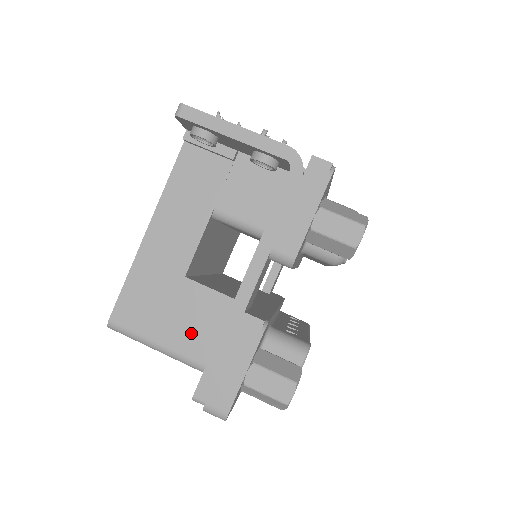
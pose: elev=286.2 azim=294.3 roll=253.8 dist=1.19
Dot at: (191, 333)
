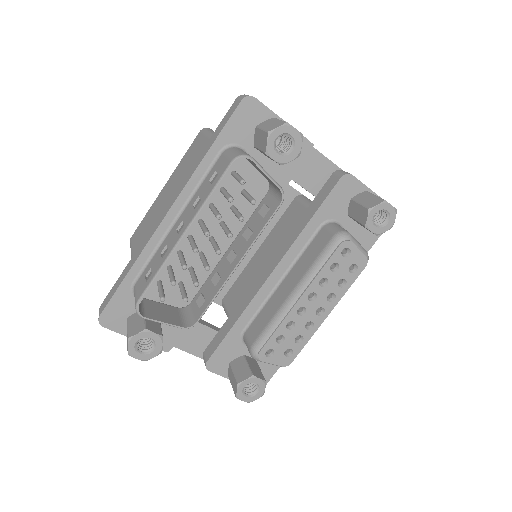
Dot at: occluded
